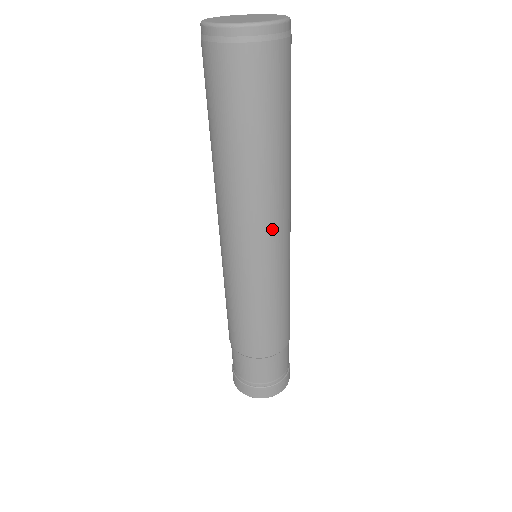
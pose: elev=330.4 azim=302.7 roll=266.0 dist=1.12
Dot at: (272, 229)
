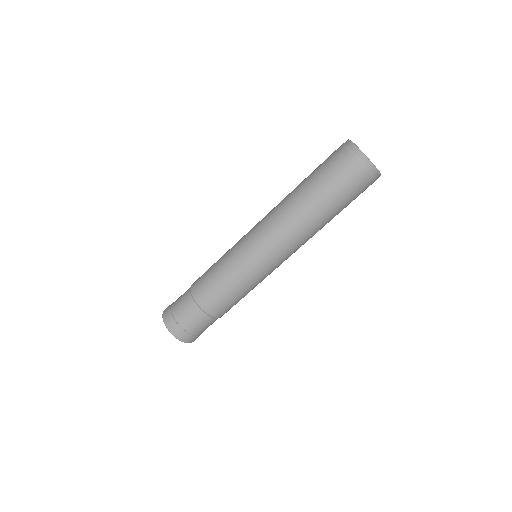
Dot at: (277, 240)
